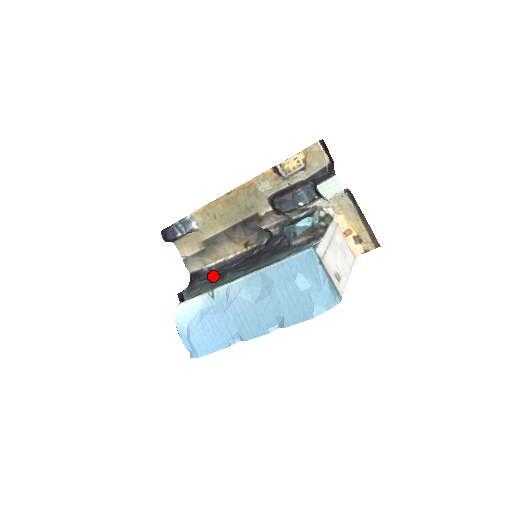
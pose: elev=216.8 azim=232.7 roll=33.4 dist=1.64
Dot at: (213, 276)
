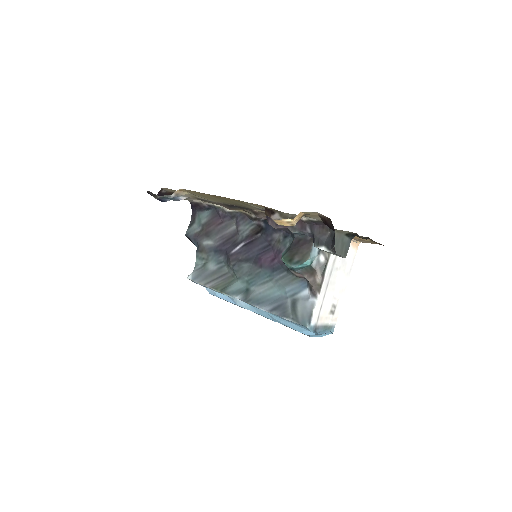
Dot at: (216, 239)
